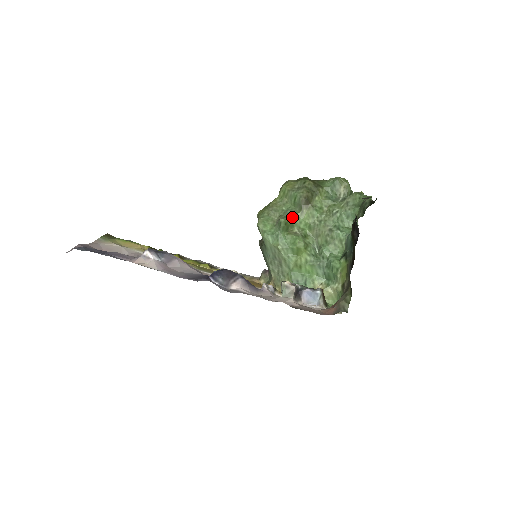
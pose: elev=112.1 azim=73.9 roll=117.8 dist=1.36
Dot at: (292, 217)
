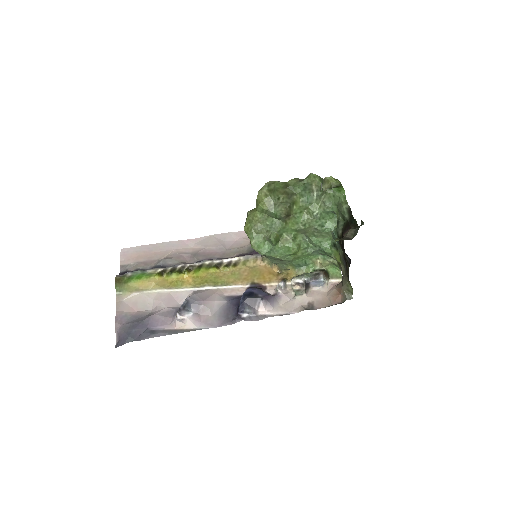
Dot at: (279, 230)
